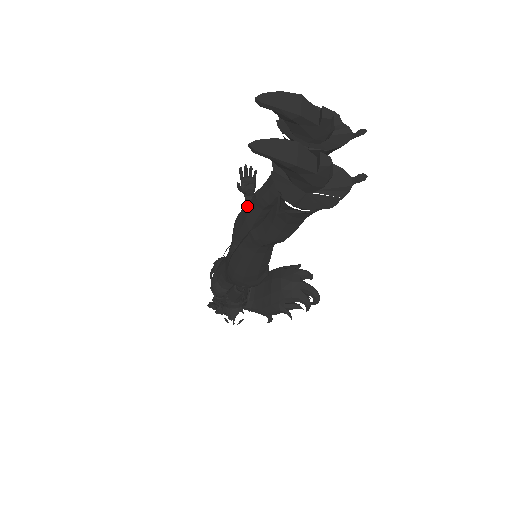
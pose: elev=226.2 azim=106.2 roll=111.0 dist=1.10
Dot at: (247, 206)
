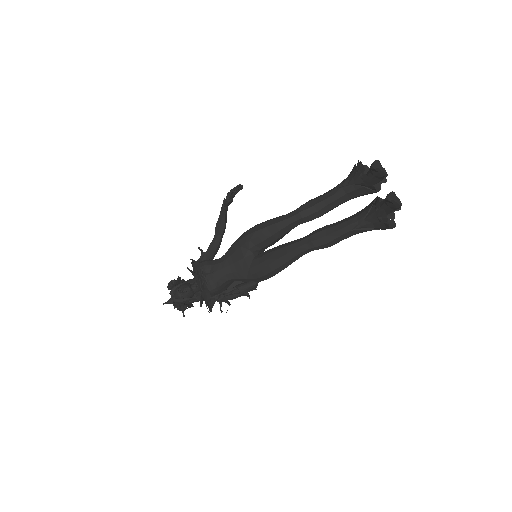
Dot at: (284, 222)
